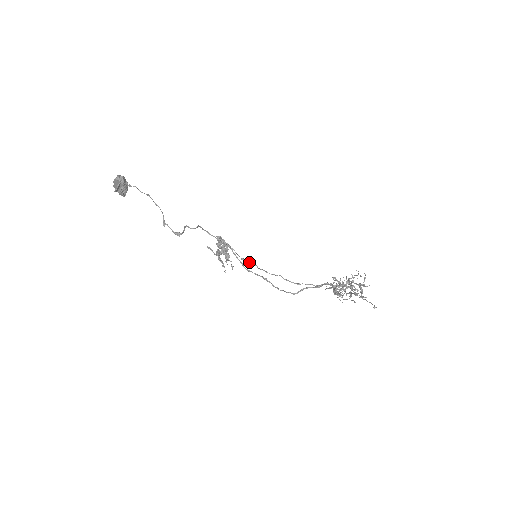
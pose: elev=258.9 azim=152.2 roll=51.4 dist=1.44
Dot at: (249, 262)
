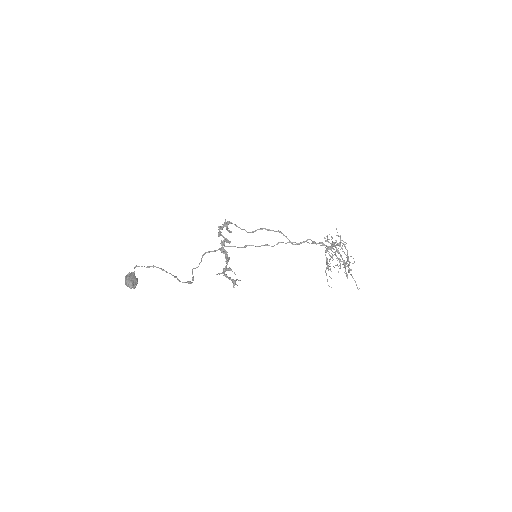
Dot at: occluded
